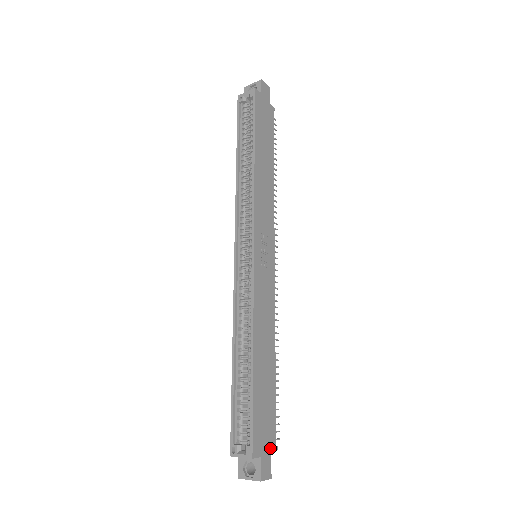
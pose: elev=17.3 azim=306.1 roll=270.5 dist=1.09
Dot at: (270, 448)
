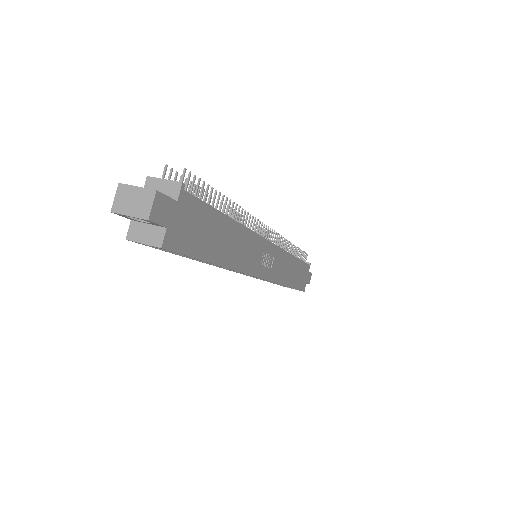
Dot at: (308, 272)
